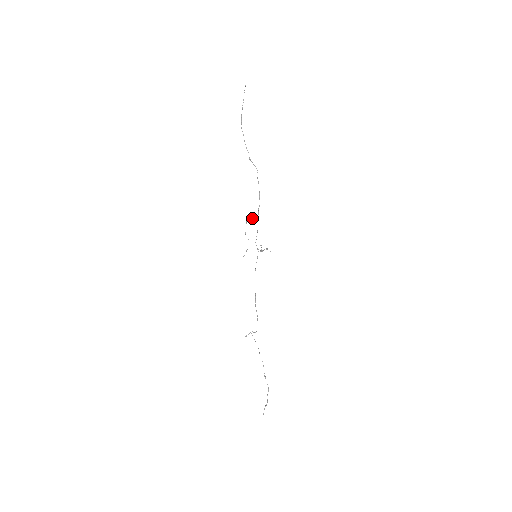
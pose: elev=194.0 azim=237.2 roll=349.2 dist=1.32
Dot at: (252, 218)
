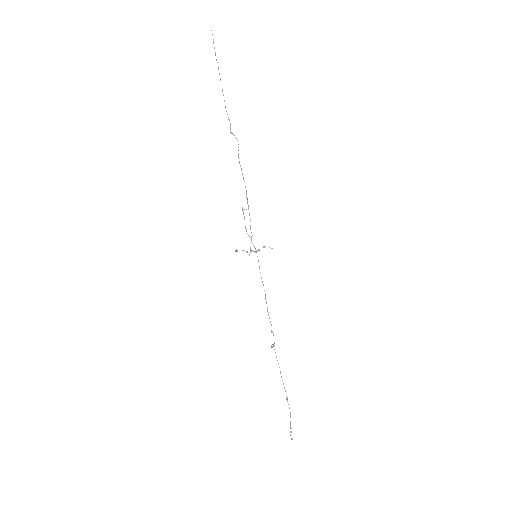
Dot at: (244, 209)
